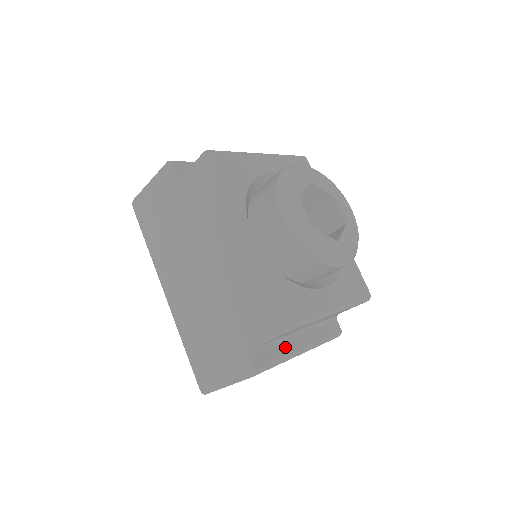
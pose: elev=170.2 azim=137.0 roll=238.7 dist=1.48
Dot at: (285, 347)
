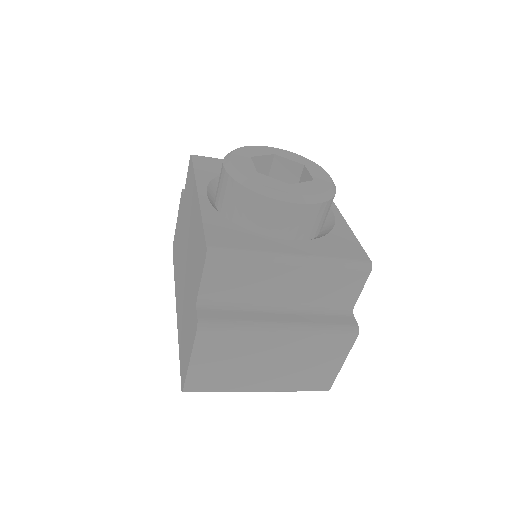
Dot at: (254, 315)
